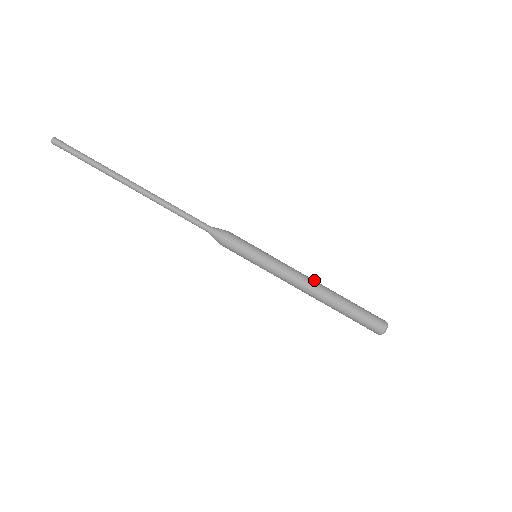
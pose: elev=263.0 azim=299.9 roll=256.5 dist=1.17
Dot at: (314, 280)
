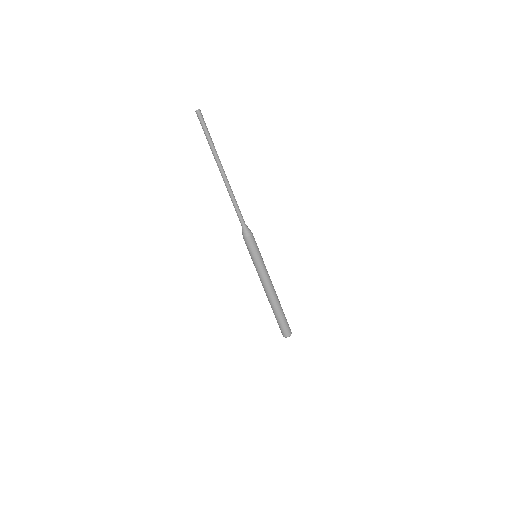
Dot at: (274, 290)
